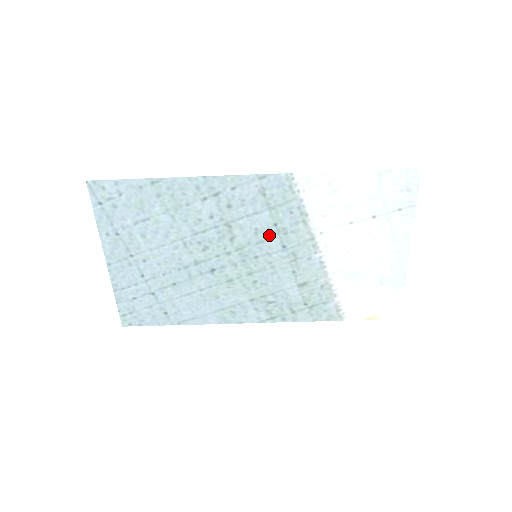
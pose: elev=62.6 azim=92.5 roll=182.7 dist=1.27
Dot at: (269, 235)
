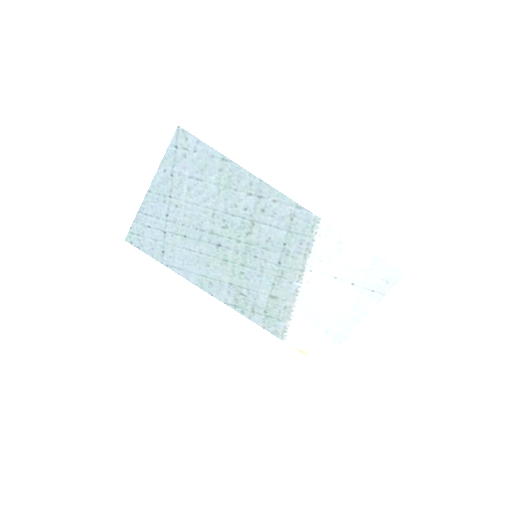
Dot at: (275, 248)
